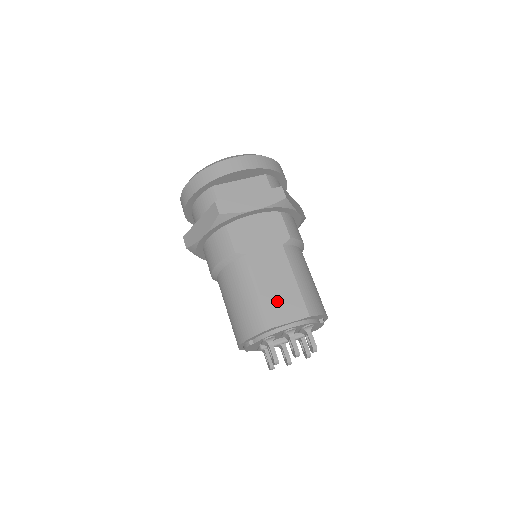
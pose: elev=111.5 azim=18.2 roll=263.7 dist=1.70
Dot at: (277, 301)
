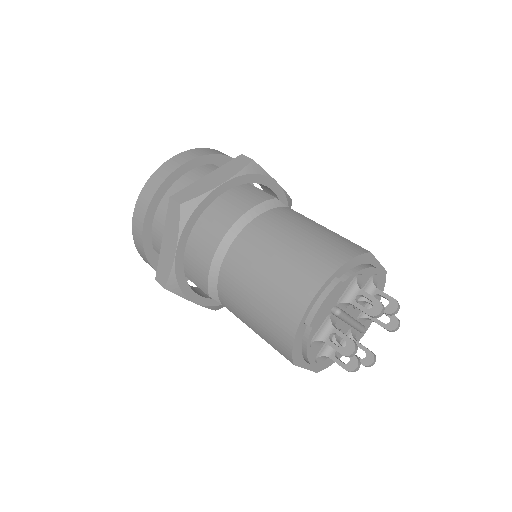
Dot at: occluded
